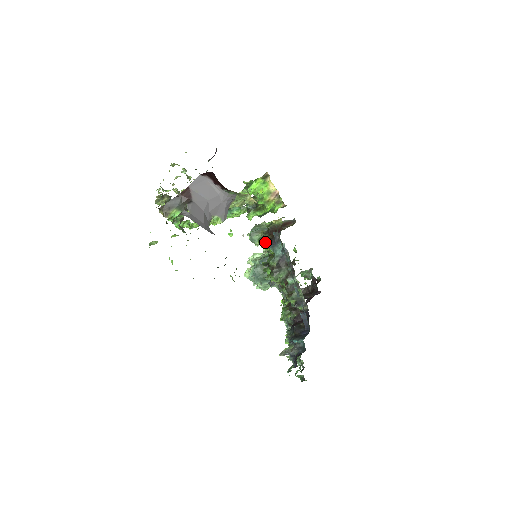
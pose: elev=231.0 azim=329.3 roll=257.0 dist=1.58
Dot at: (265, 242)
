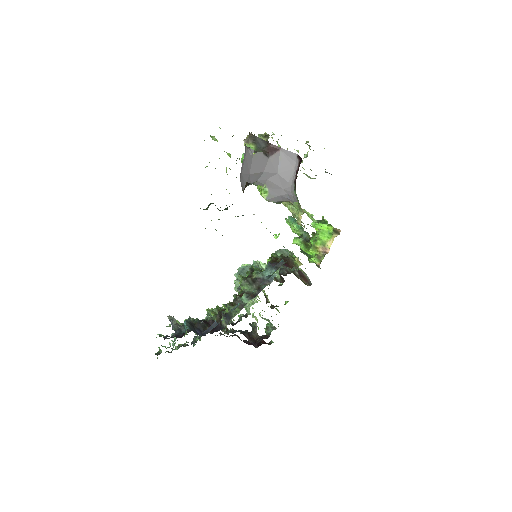
Dot at: (273, 259)
